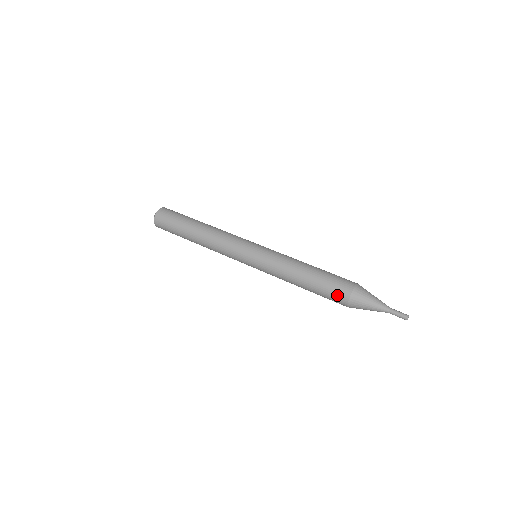
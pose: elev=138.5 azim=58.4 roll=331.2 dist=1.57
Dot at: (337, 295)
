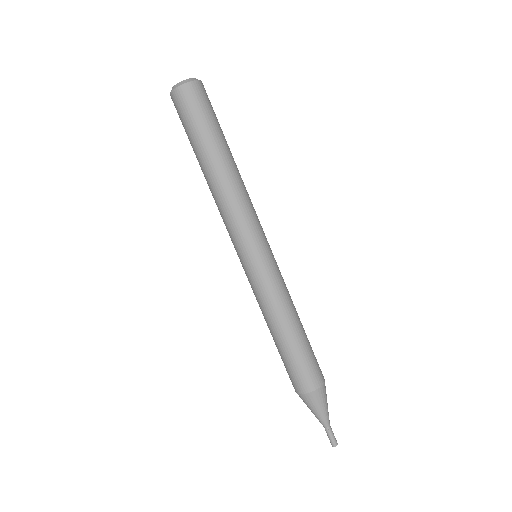
Dot at: (291, 379)
